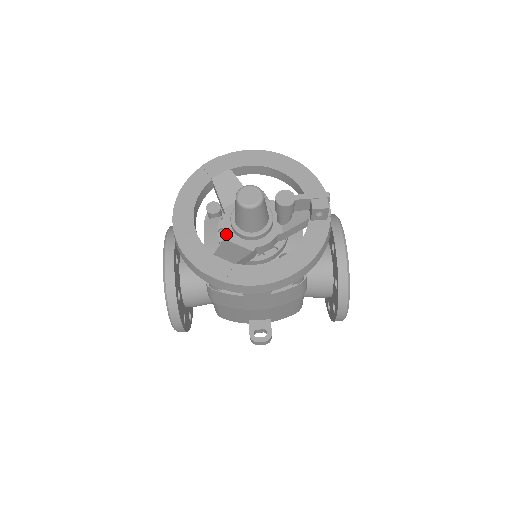
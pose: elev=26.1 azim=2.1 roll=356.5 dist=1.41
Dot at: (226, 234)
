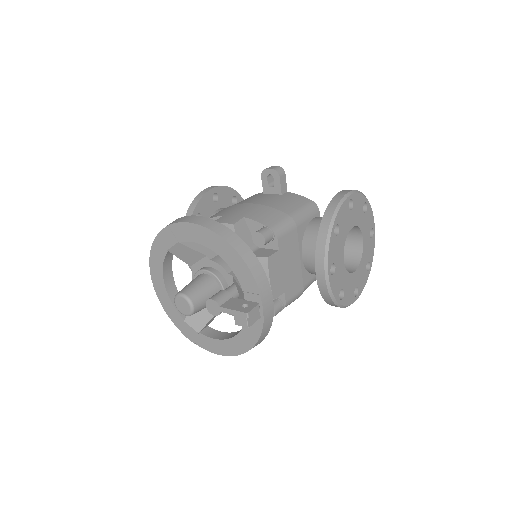
Dot at: occluded
